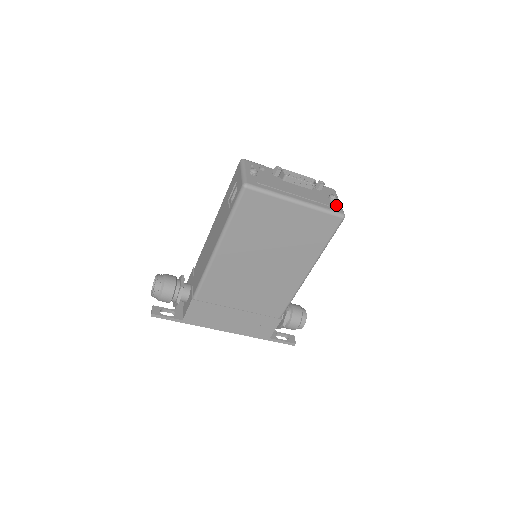
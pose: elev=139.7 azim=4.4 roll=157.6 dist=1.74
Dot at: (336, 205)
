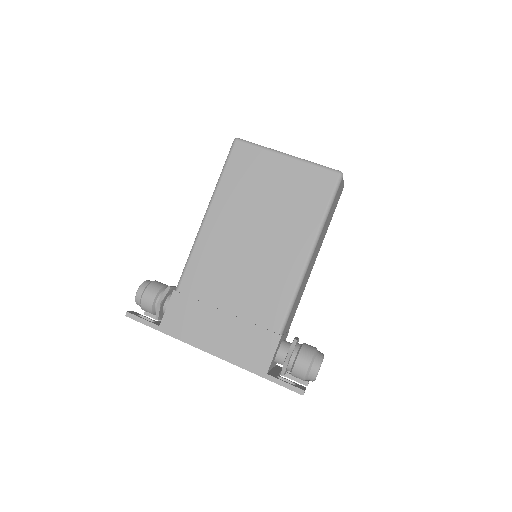
Dot at: occluded
